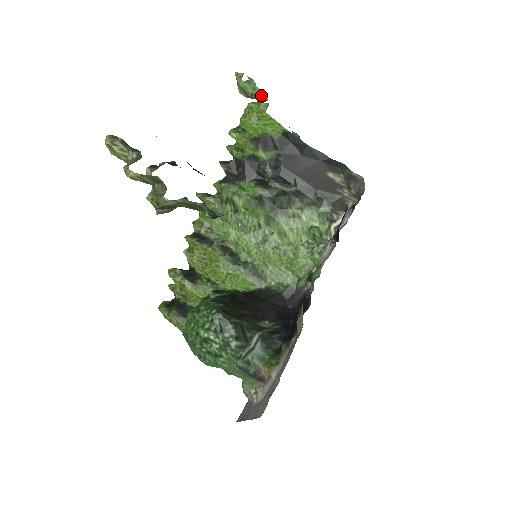
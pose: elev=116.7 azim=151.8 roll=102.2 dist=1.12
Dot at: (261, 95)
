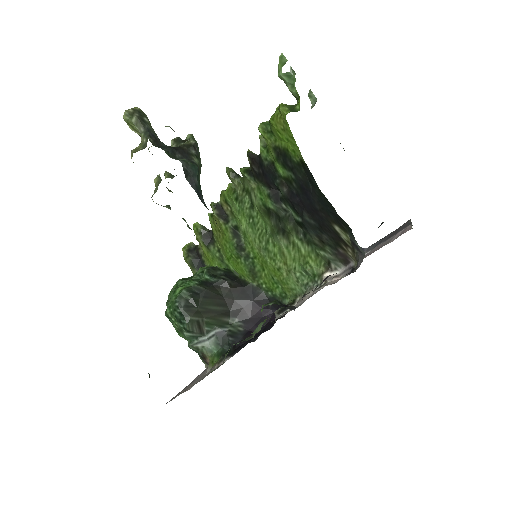
Dot at: (298, 97)
